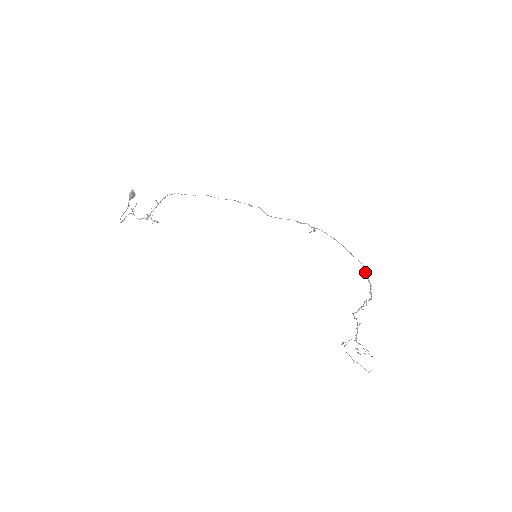
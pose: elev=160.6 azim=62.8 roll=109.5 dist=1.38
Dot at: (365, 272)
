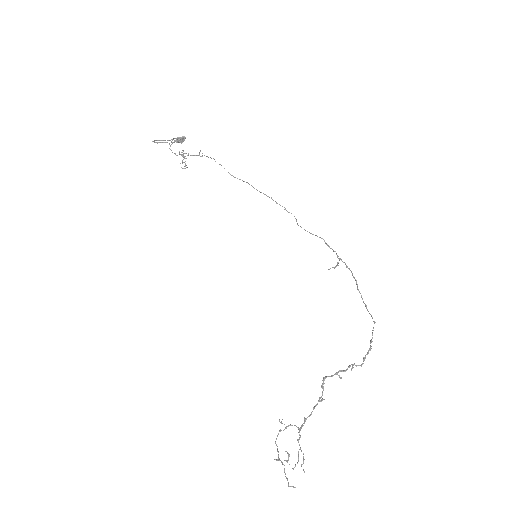
Dot at: occluded
